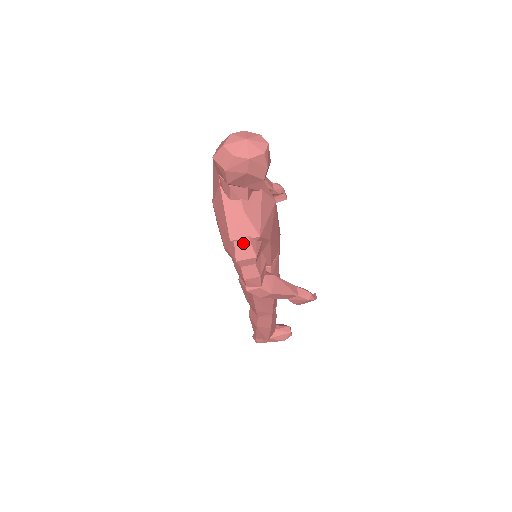
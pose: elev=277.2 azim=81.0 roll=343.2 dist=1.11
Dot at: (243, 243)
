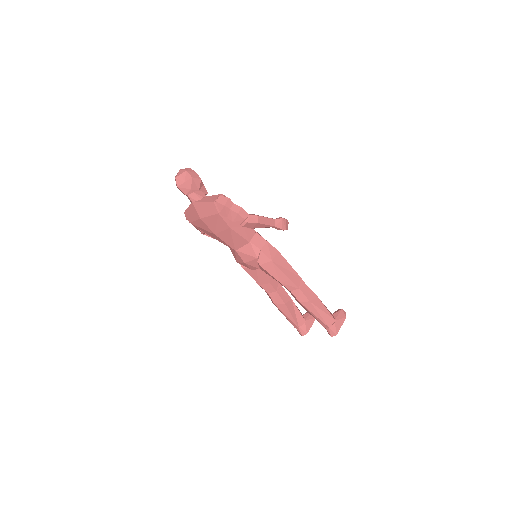
Dot at: (219, 198)
